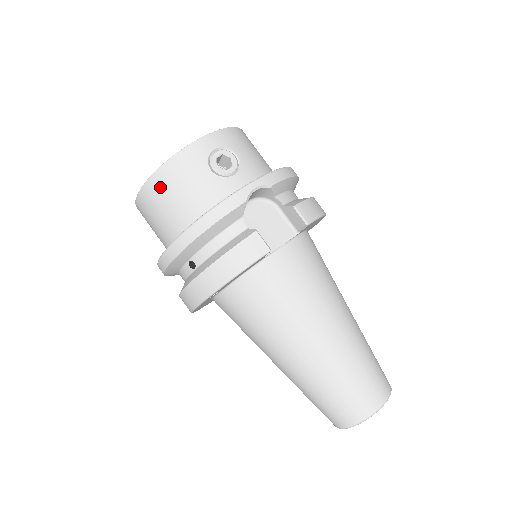
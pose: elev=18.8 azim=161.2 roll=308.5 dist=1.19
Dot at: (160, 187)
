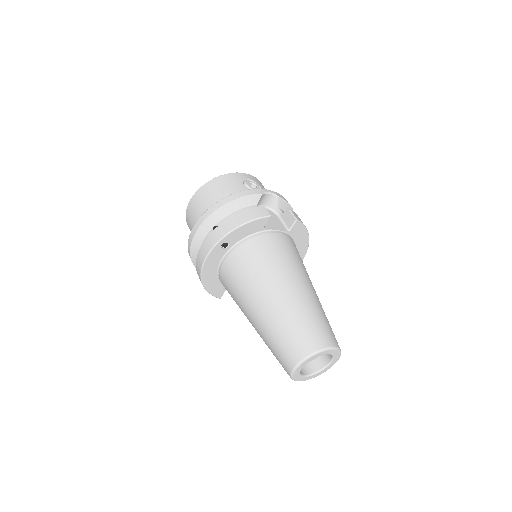
Dot at: (210, 188)
